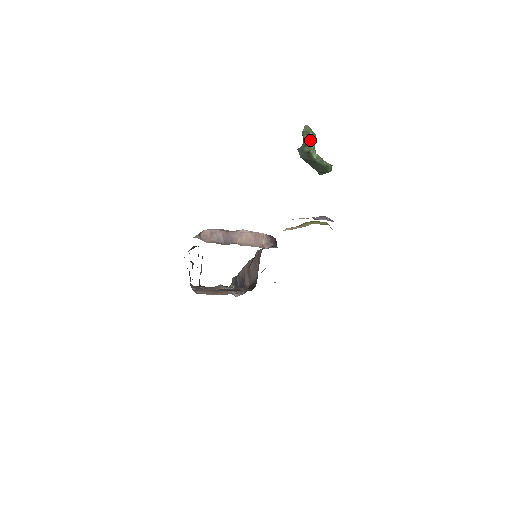
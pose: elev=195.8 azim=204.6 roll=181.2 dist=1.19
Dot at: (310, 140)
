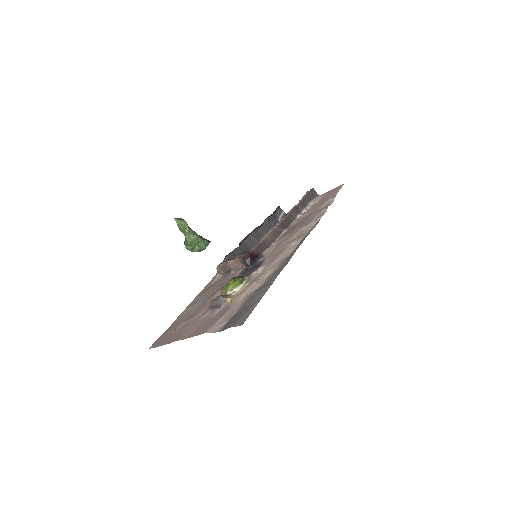
Dot at: occluded
